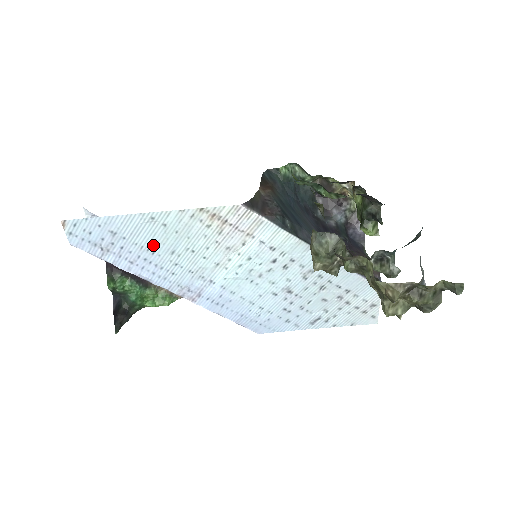
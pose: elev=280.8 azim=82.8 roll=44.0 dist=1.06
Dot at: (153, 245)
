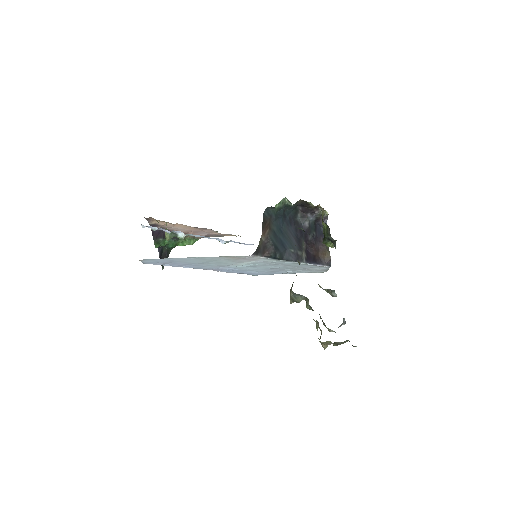
Dot at: (194, 262)
